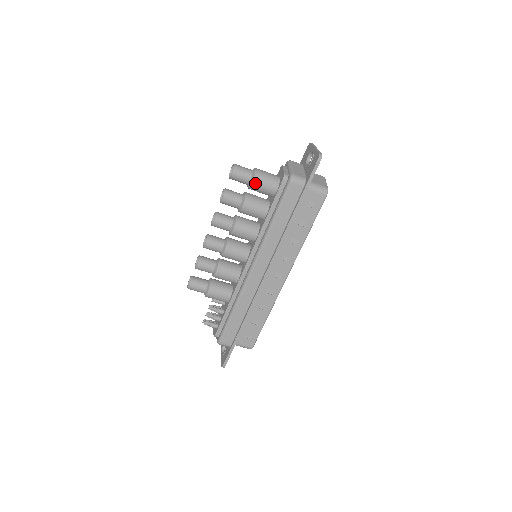
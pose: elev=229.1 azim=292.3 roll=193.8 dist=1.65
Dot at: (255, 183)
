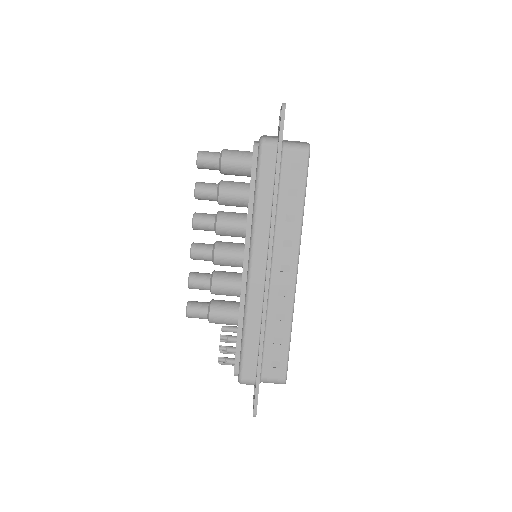
Dot at: (225, 162)
